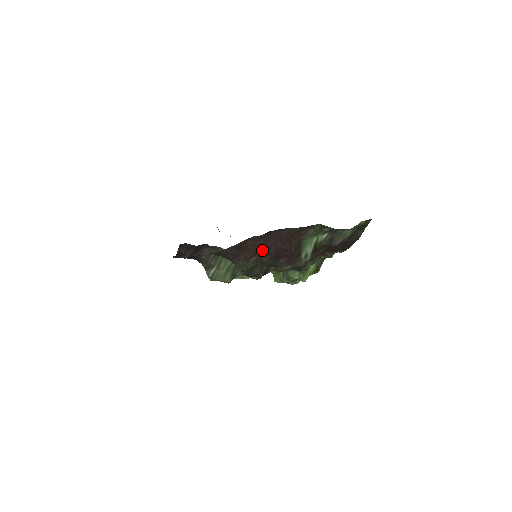
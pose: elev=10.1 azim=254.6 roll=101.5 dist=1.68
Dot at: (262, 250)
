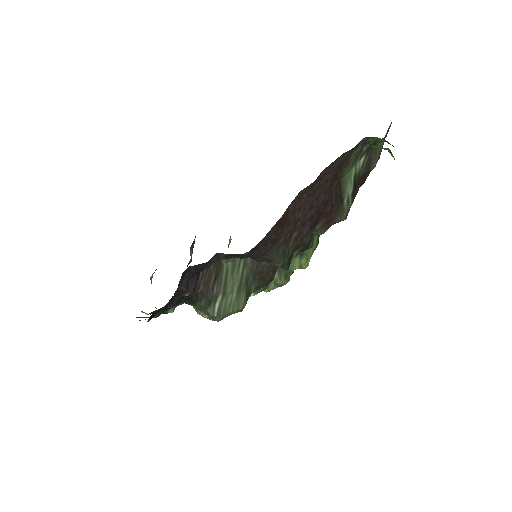
Dot at: (303, 216)
